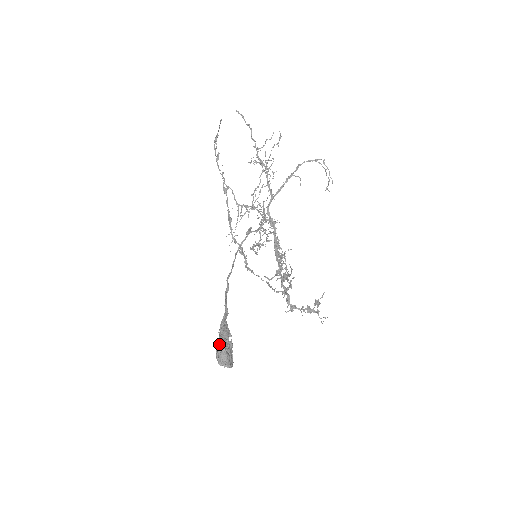
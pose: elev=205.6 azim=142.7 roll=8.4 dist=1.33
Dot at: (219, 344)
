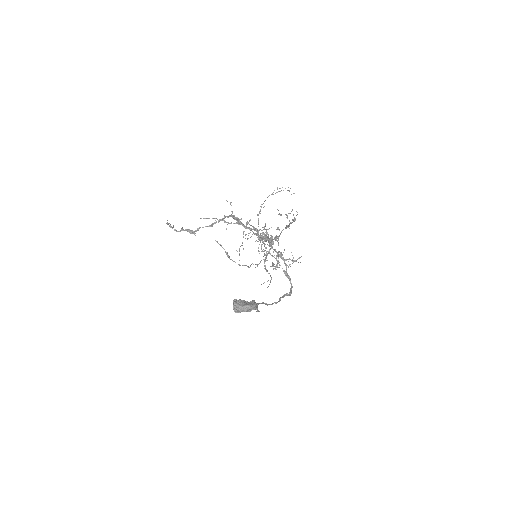
Dot at: occluded
